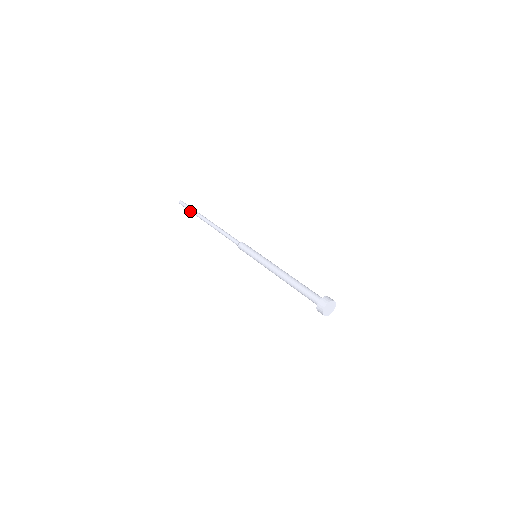
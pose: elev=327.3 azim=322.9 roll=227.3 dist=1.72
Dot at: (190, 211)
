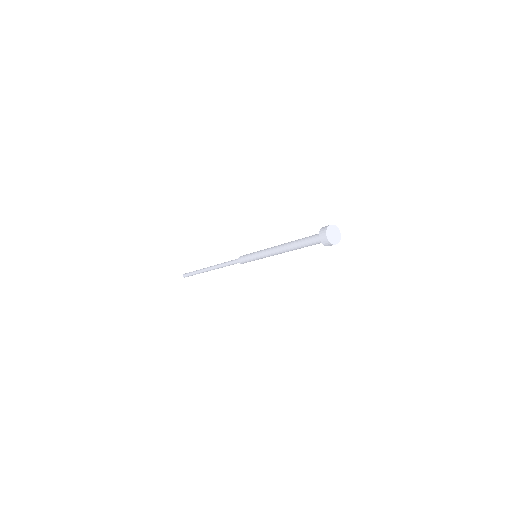
Dot at: (193, 273)
